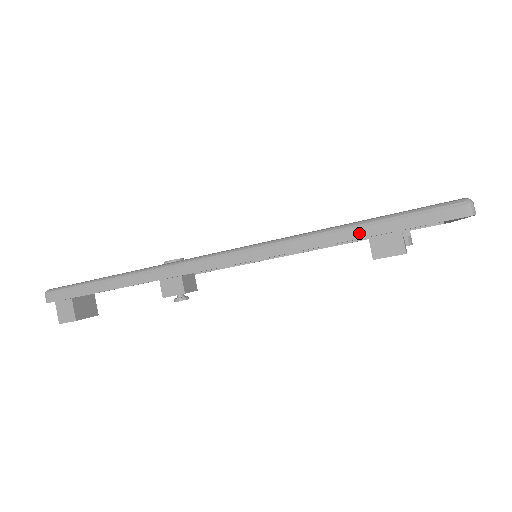
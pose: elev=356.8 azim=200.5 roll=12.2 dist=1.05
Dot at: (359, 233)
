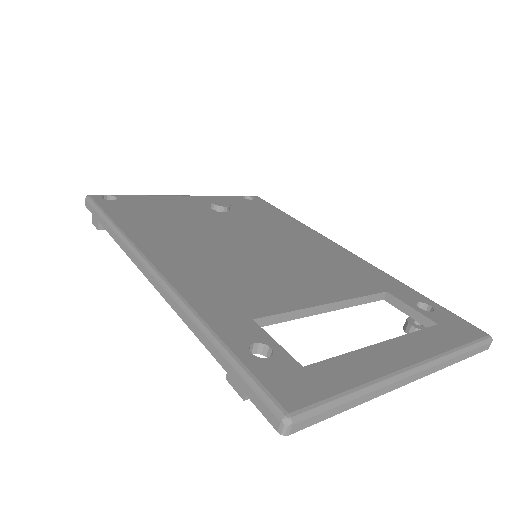
Dot at: (216, 354)
